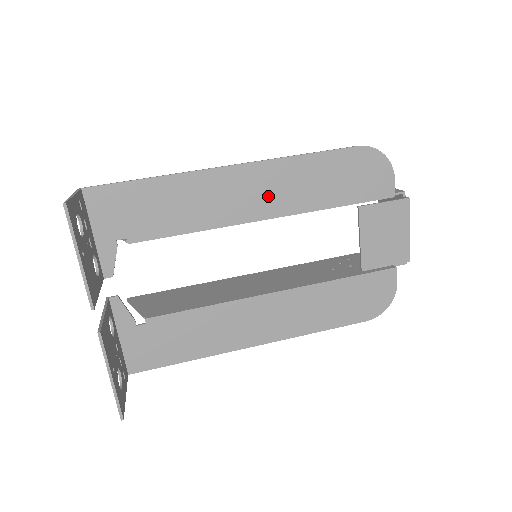
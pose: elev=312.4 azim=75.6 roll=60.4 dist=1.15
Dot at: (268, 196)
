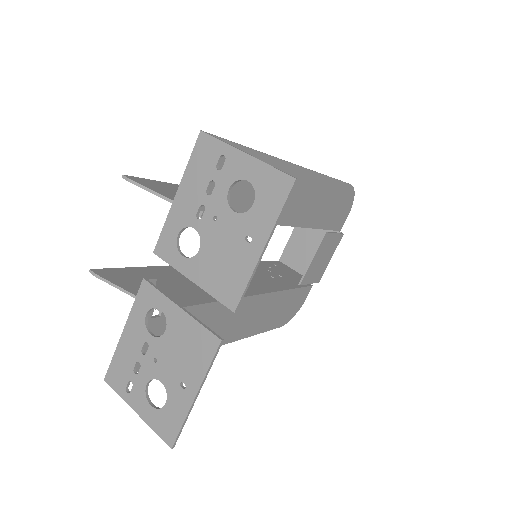
Dot at: (300, 205)
